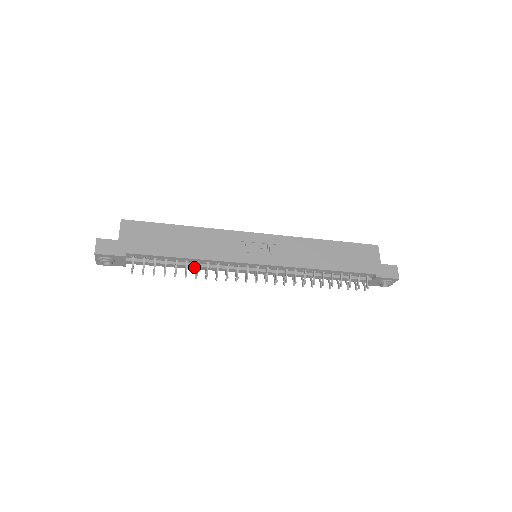
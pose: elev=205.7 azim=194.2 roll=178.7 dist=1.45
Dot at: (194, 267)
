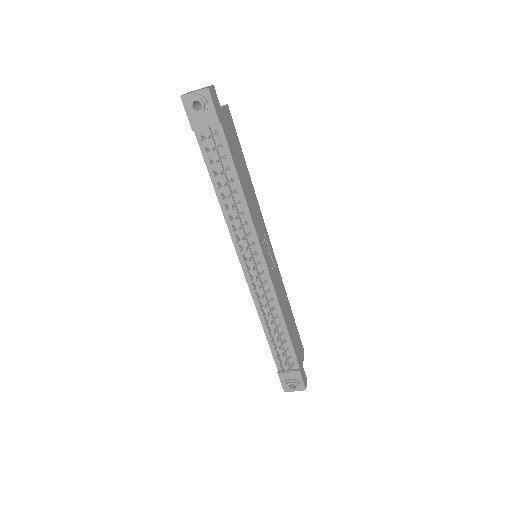
Dot at: (231, 202)
